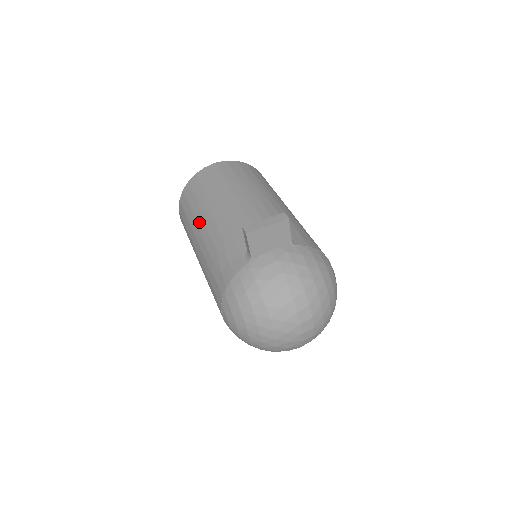
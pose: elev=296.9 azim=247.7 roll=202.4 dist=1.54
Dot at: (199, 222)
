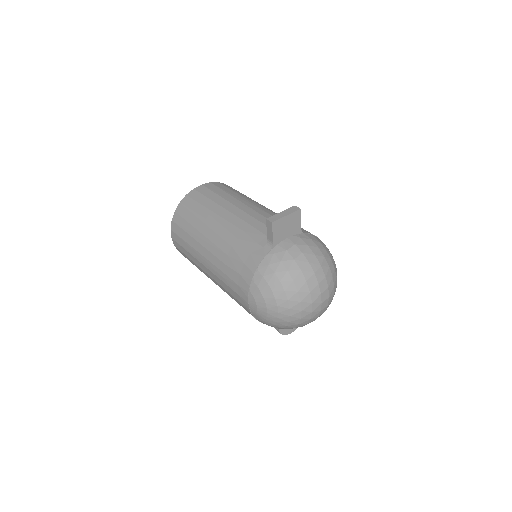
Dot at: (204, 231)
